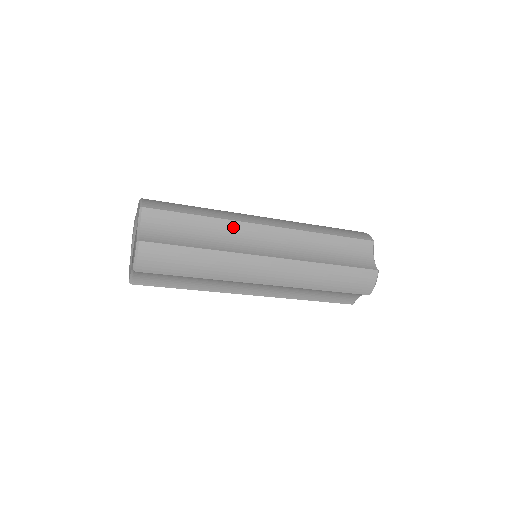
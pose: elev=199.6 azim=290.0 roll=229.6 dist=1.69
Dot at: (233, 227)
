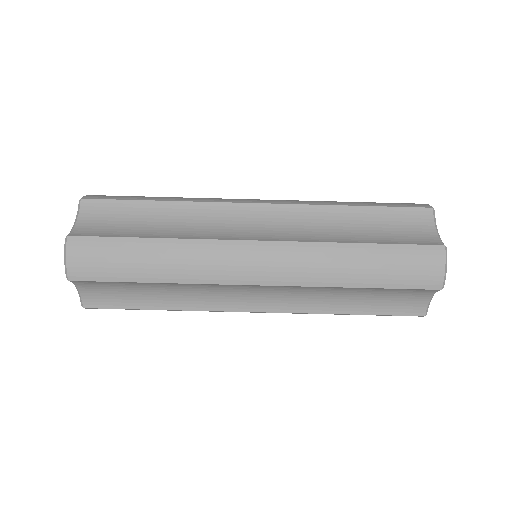
Dot at: (205, 211)
